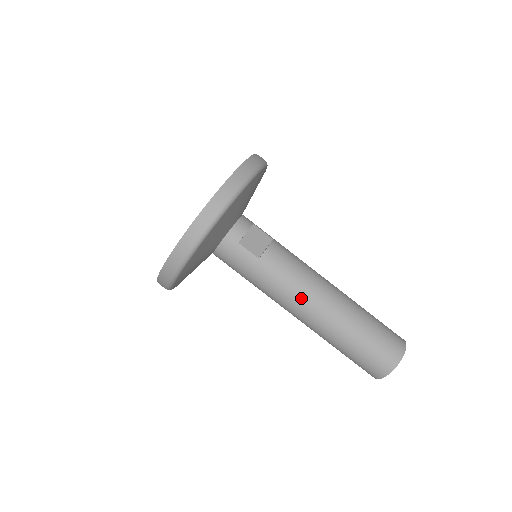
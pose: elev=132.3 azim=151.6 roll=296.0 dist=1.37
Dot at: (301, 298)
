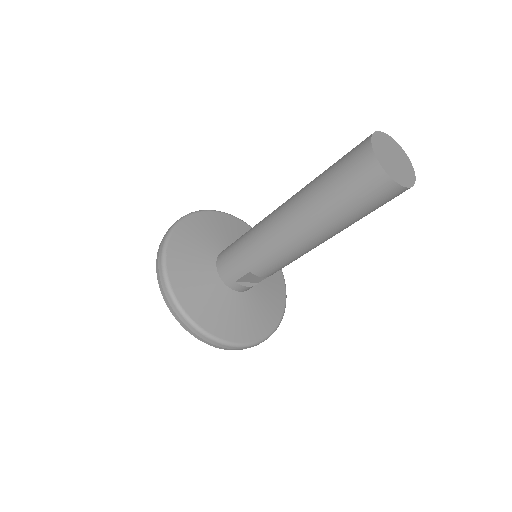
Dot at: (274, 211)
